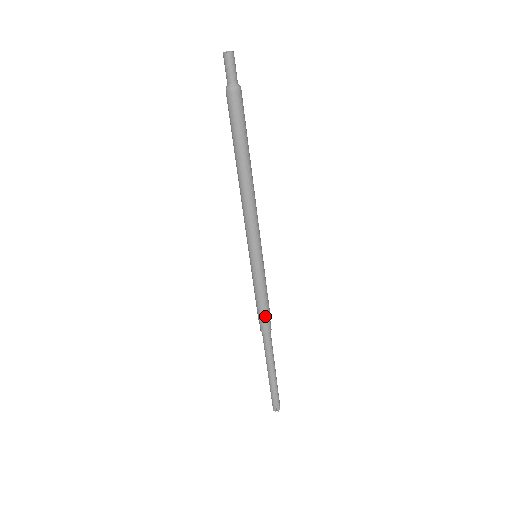
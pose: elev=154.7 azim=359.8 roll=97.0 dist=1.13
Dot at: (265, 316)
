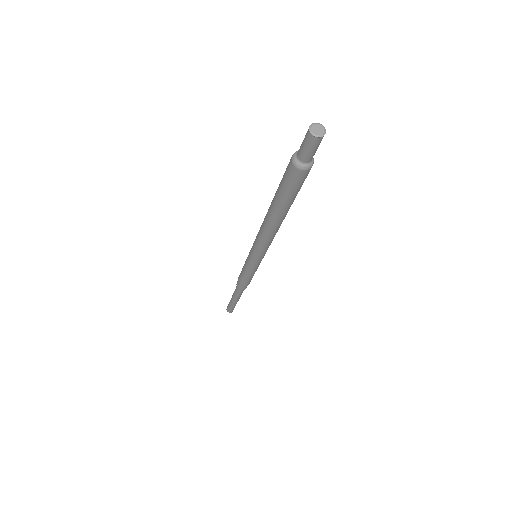
Dot at: (243, 284)
